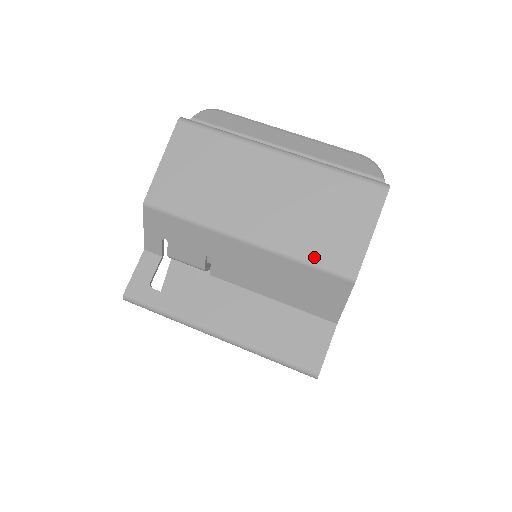
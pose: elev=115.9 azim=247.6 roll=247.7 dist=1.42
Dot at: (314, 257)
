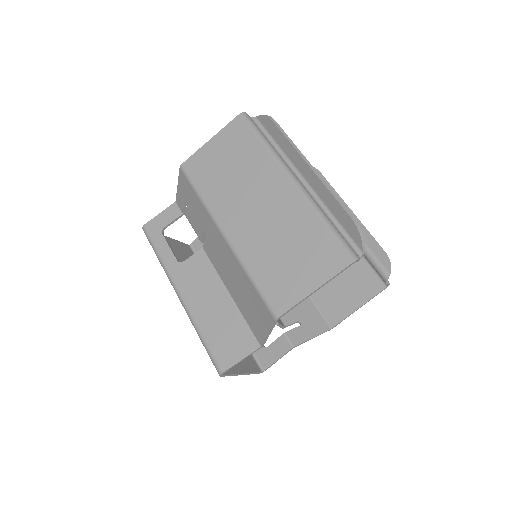
Dot at: (260, 280)
